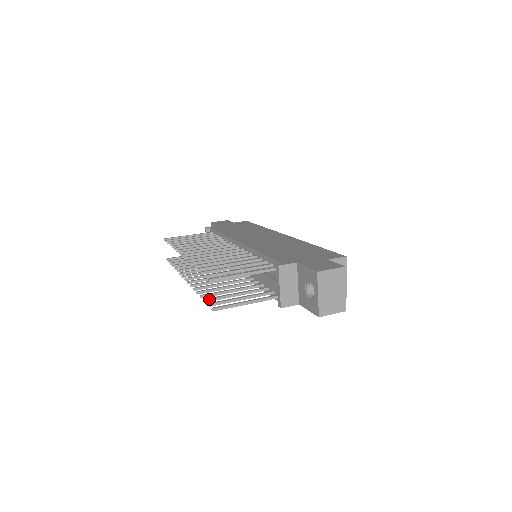
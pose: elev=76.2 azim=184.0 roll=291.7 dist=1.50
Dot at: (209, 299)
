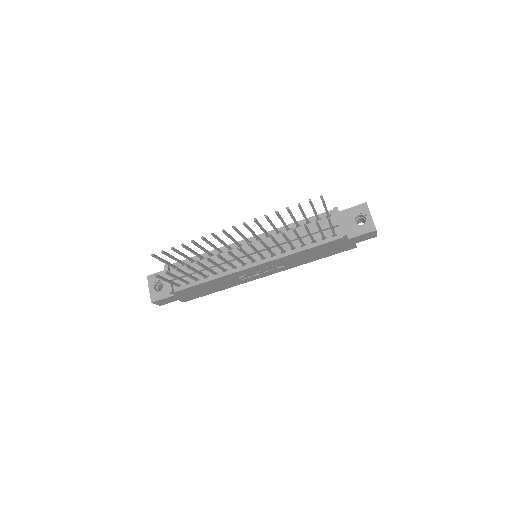
Dot at: (306, 225)
